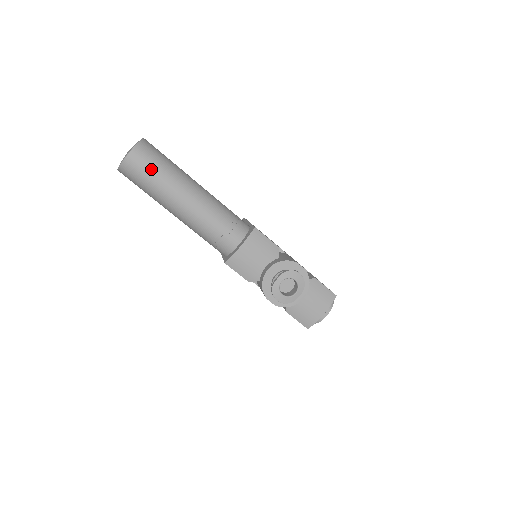
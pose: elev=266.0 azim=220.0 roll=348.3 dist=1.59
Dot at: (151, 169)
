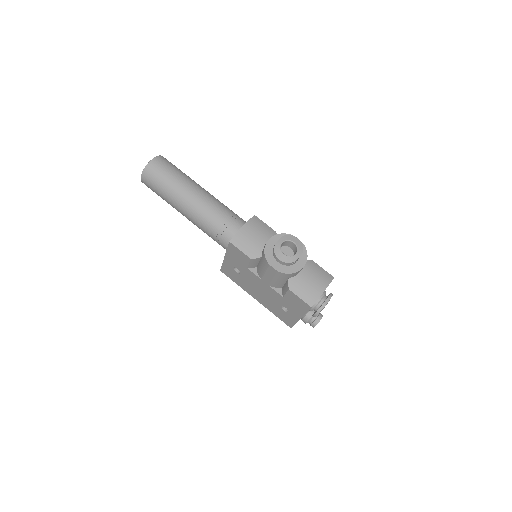
Dot at: (169, 170)
